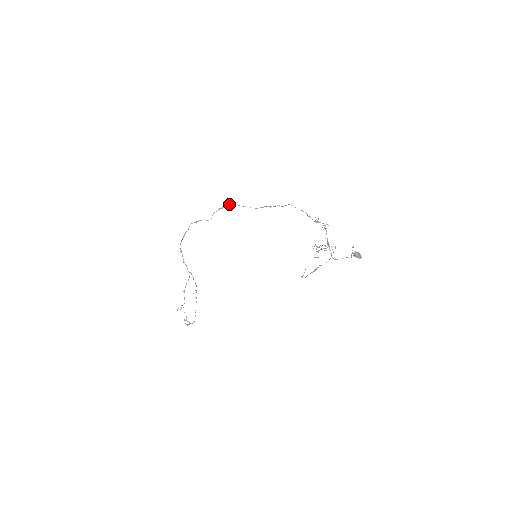
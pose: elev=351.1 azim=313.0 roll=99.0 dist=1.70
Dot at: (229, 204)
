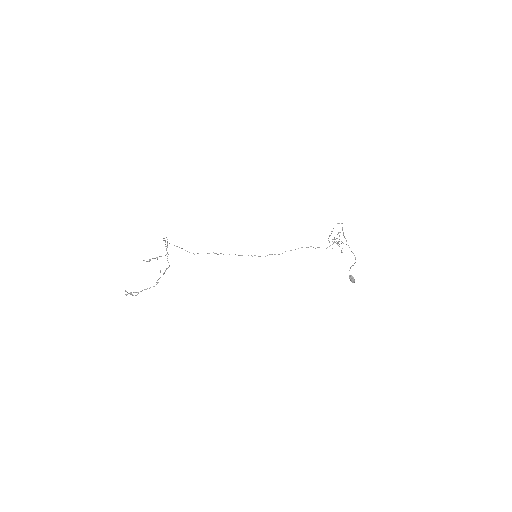
Dot at: (213, 252)
